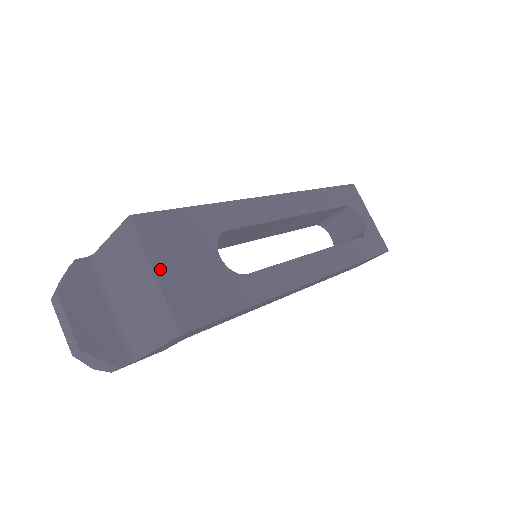
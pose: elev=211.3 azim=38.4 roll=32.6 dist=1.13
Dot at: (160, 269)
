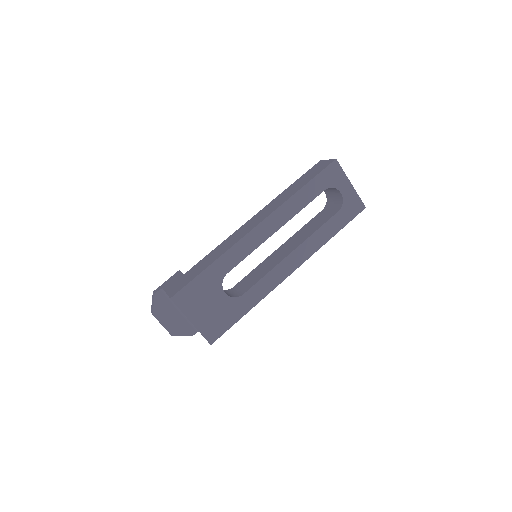
Dot at: (193, 318)
